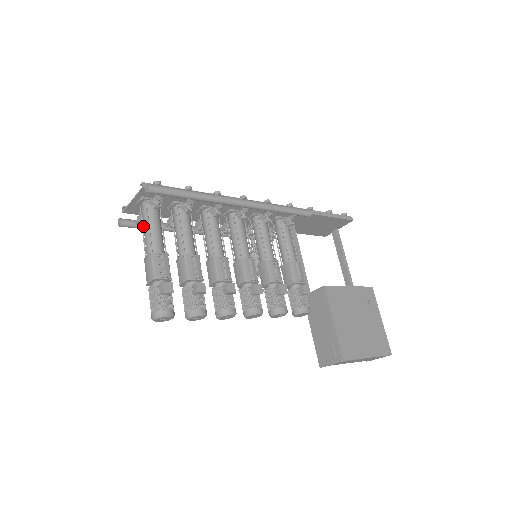
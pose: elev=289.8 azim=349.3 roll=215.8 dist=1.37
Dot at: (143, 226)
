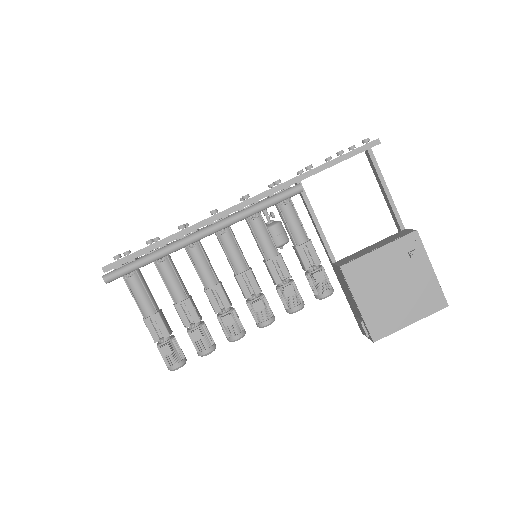
Dot at: occluded
